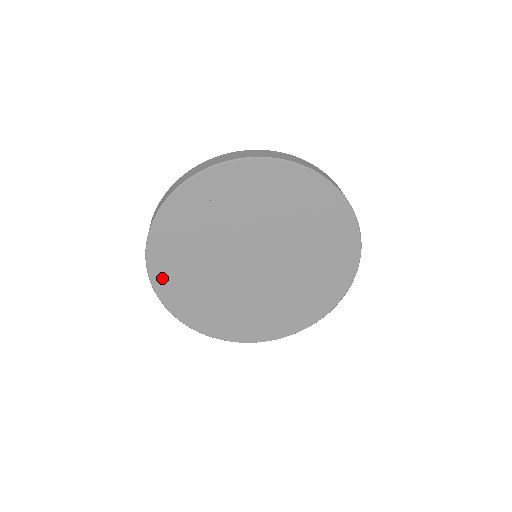
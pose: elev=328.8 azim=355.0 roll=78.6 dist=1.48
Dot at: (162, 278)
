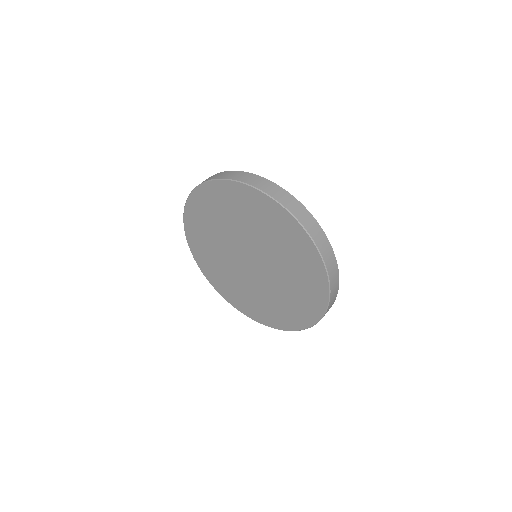
Dot at: (210, 276)
